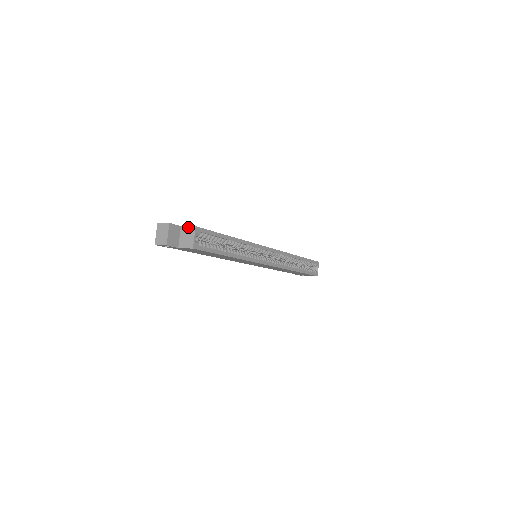
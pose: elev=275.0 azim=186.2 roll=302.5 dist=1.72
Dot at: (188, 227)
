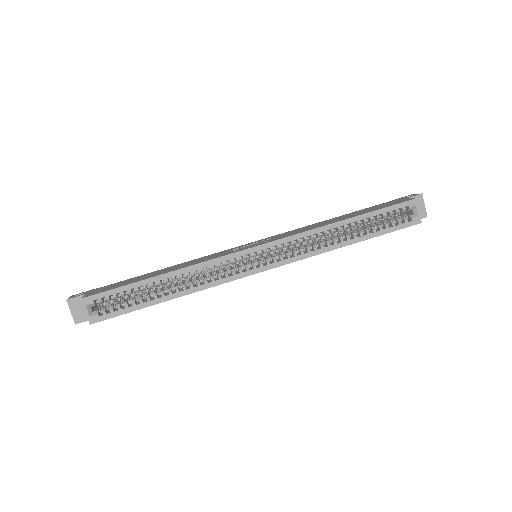
Dot at: occluded
